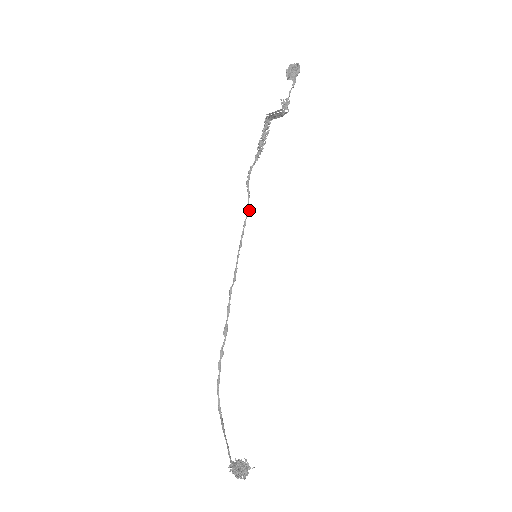
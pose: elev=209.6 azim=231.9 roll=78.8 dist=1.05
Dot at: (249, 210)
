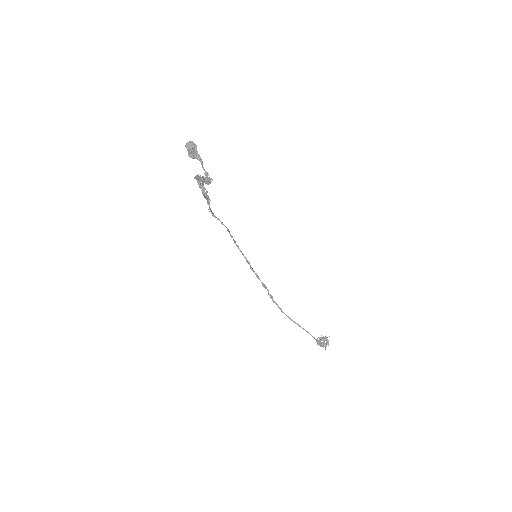
Dot at: (228, 229)
